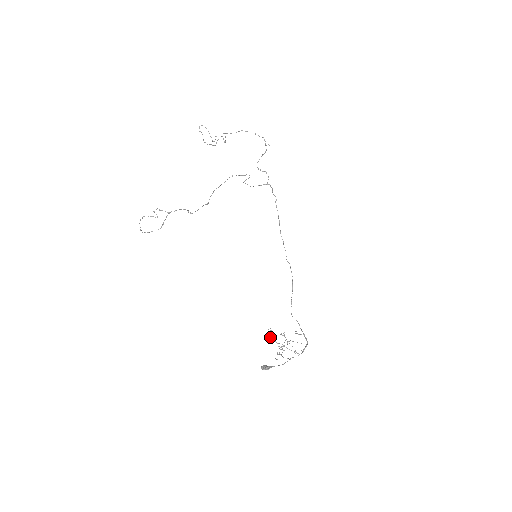
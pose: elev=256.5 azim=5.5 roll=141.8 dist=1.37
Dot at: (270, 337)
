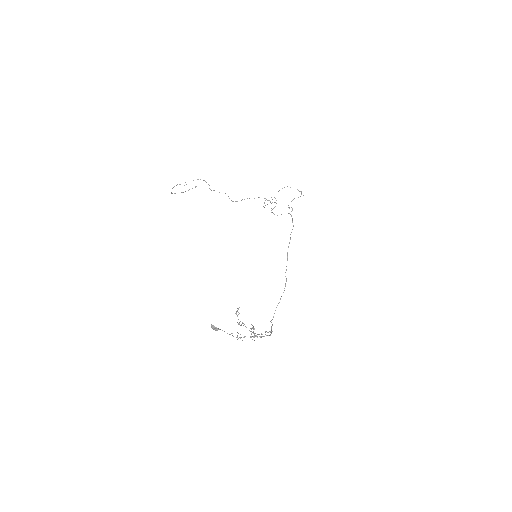
Dot at: (235, 313)
